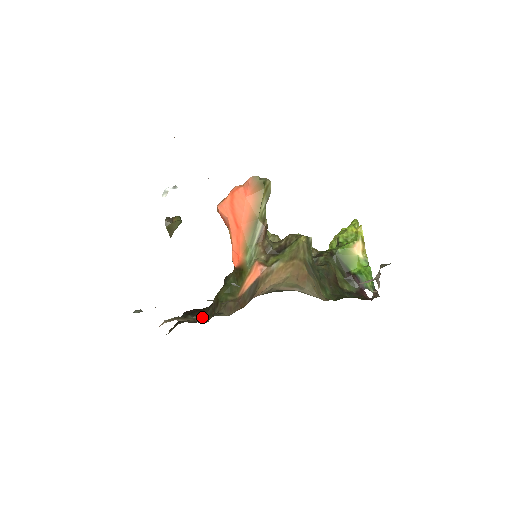
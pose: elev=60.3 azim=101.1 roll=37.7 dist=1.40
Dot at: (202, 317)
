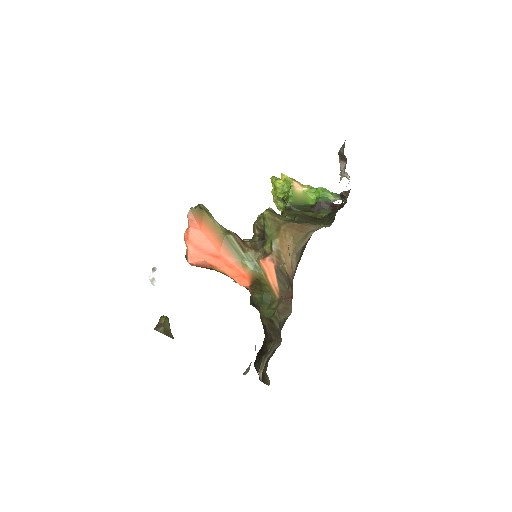
Dot at: occluded
